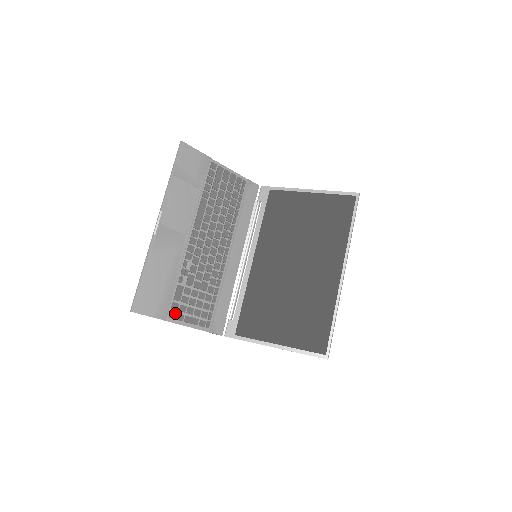
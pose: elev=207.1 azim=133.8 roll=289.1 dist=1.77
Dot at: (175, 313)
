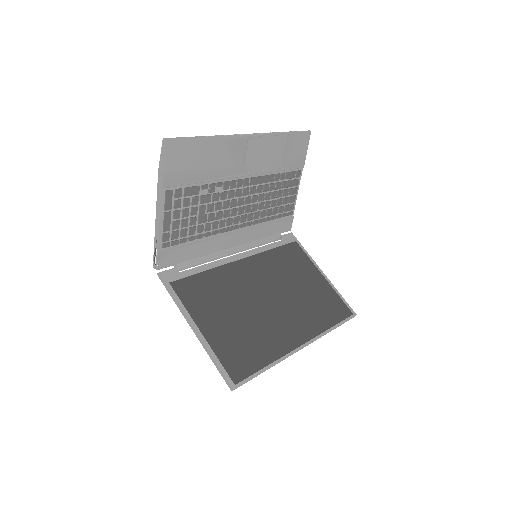
Dot at: (172, 196)
